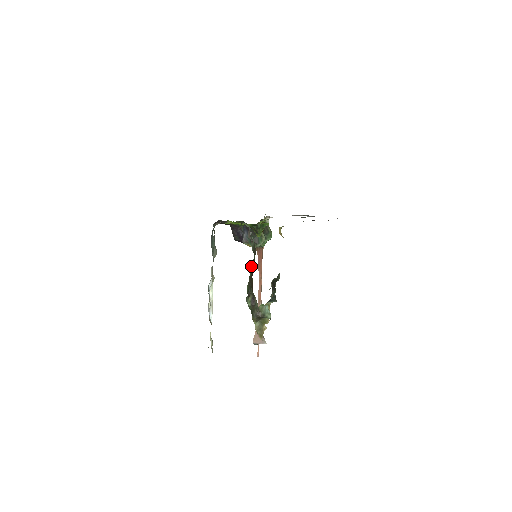
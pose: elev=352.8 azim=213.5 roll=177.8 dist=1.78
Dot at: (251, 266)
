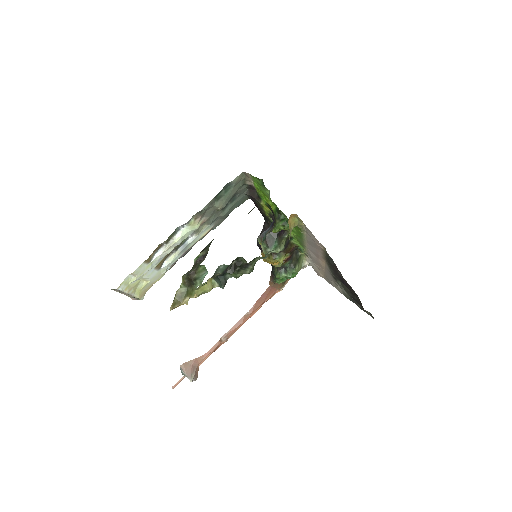
Dot at: occluded
